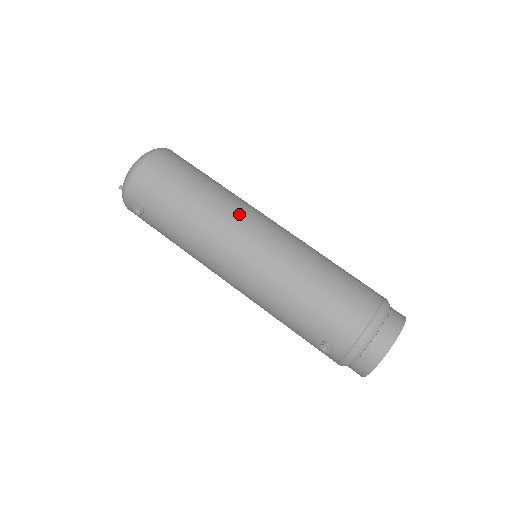
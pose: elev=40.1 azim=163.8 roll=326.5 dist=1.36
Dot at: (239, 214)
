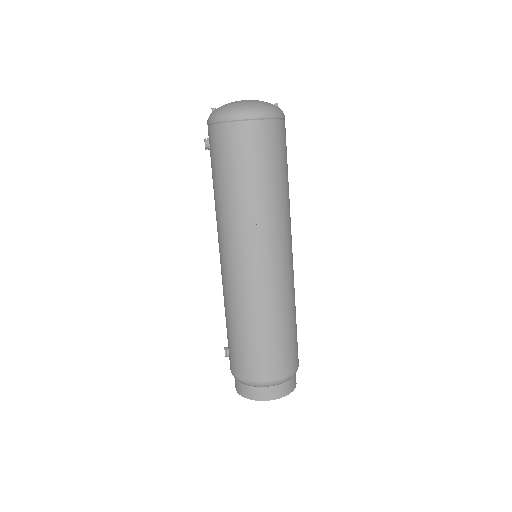
Dot at: (253, 233)
